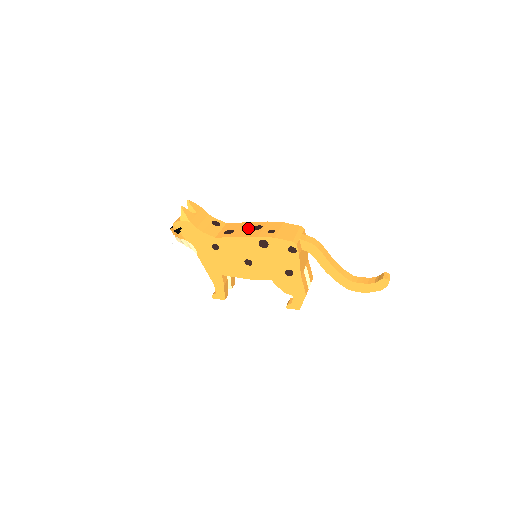
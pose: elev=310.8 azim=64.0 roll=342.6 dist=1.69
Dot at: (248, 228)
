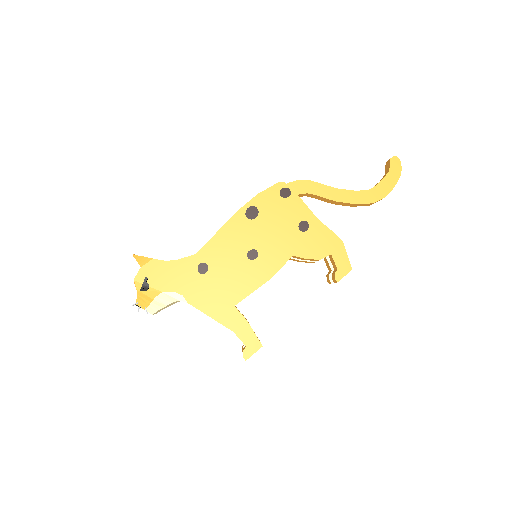
Dot at: occluded
